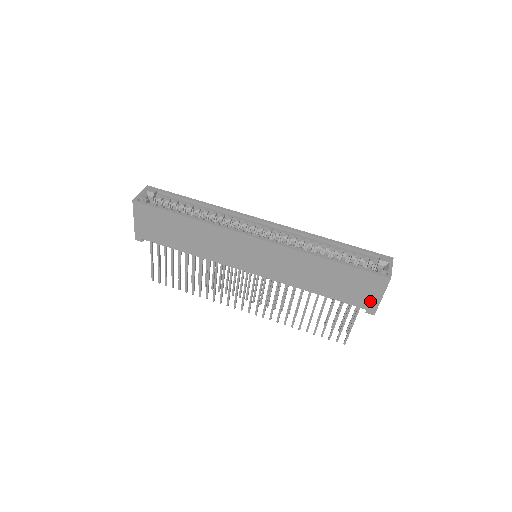
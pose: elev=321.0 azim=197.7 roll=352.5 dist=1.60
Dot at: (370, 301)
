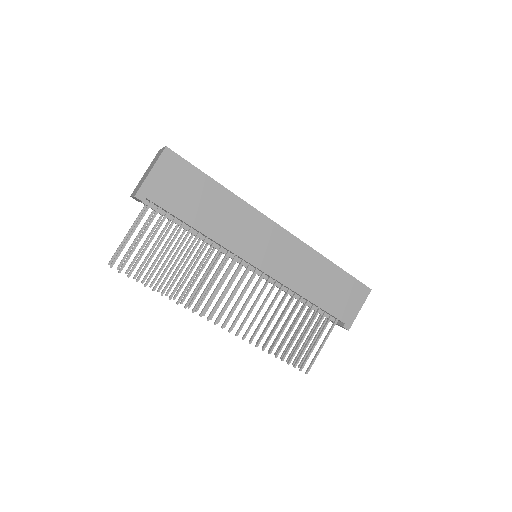
Dot at: (350, 313)
